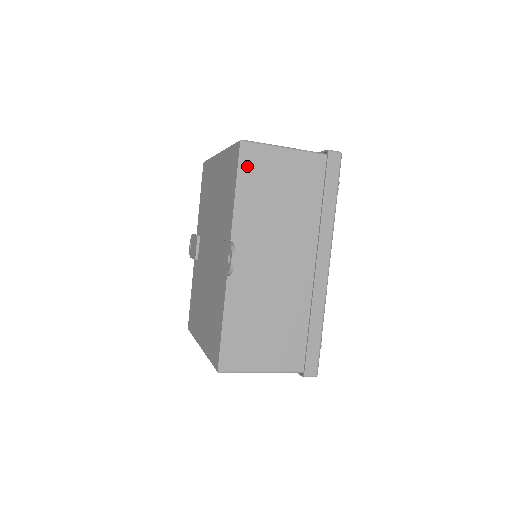
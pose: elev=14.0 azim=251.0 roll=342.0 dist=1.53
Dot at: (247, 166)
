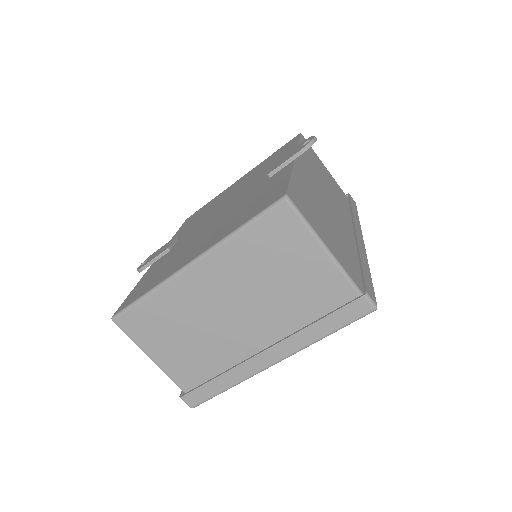
Dot at: occluded
